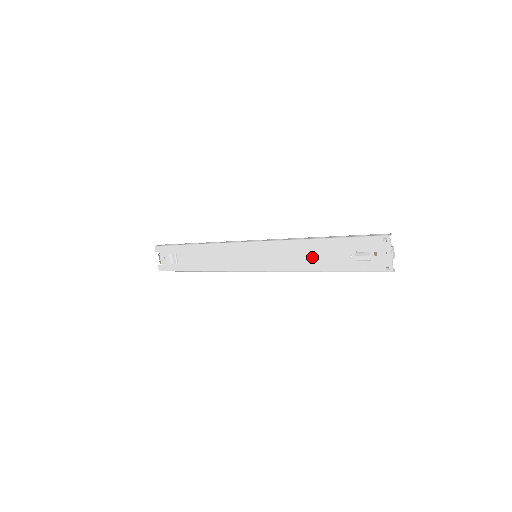
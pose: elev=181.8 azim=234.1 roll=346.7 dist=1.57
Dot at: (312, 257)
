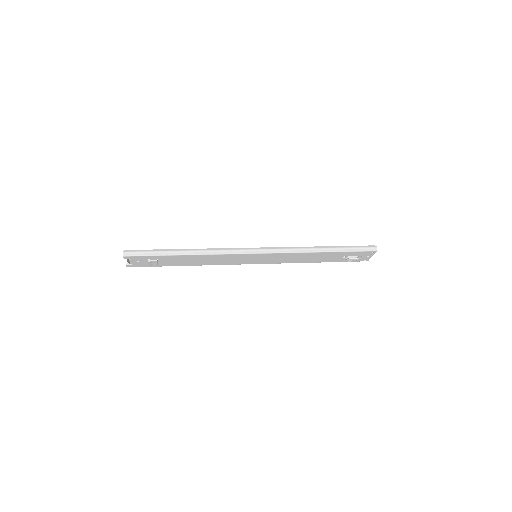
Dot at: (312, 258)
